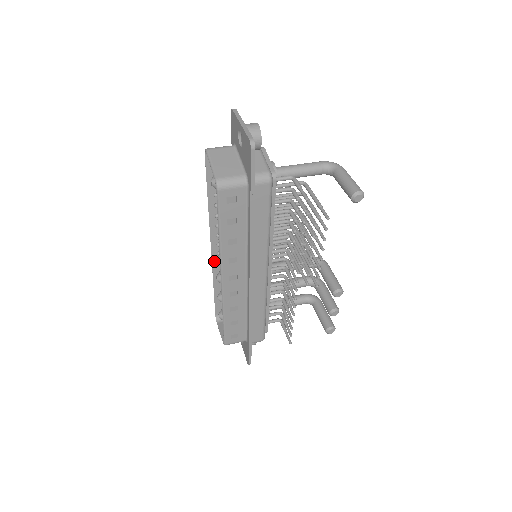
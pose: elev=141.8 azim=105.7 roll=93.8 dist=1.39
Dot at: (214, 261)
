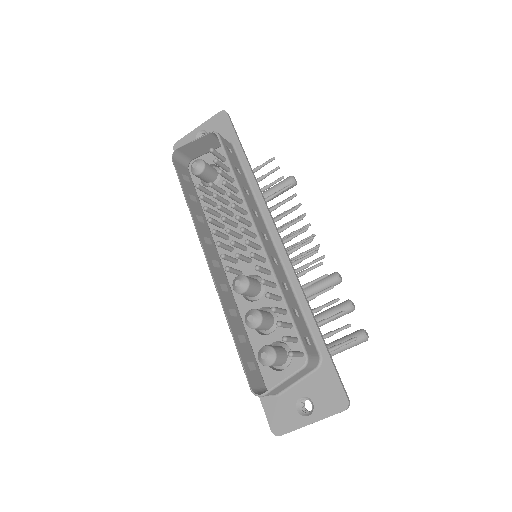
Dot at: (216, 284)
